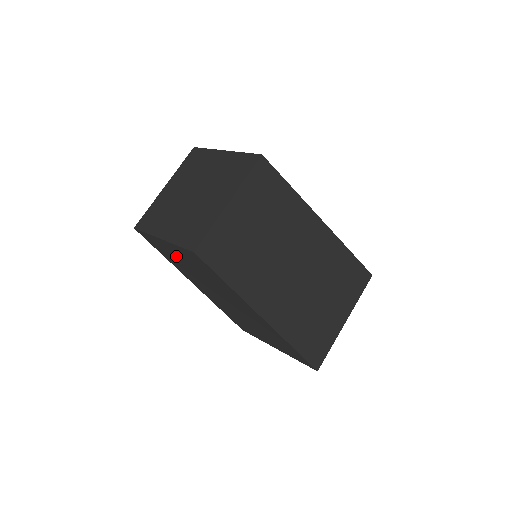
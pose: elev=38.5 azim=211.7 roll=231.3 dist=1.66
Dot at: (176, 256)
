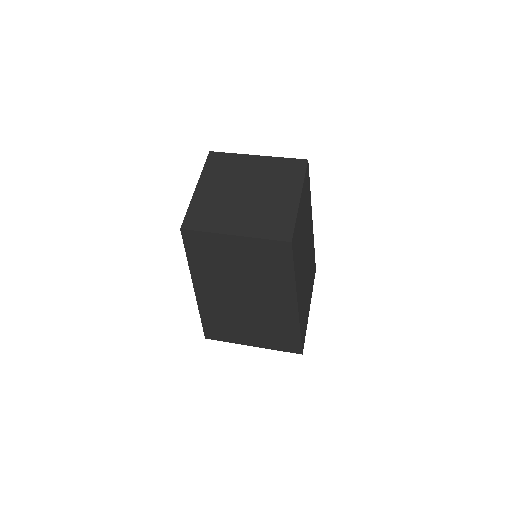
Dot at: (228, 254)
